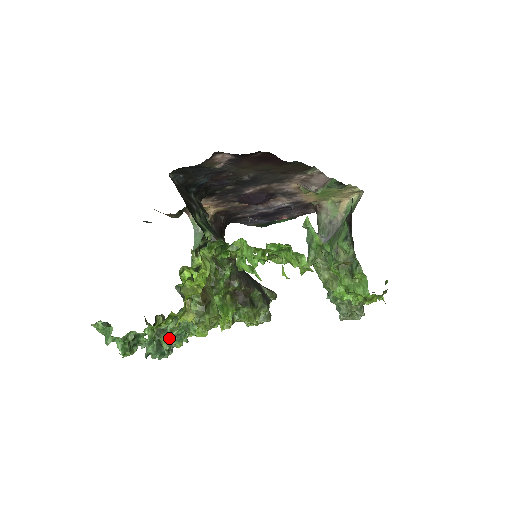
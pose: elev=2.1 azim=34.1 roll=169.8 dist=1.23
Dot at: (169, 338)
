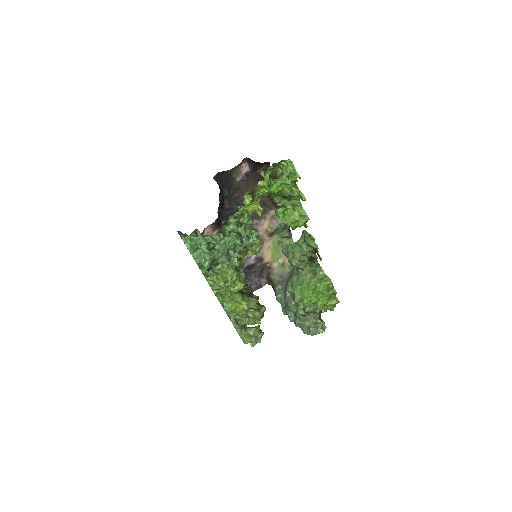
Dot at: occluded
